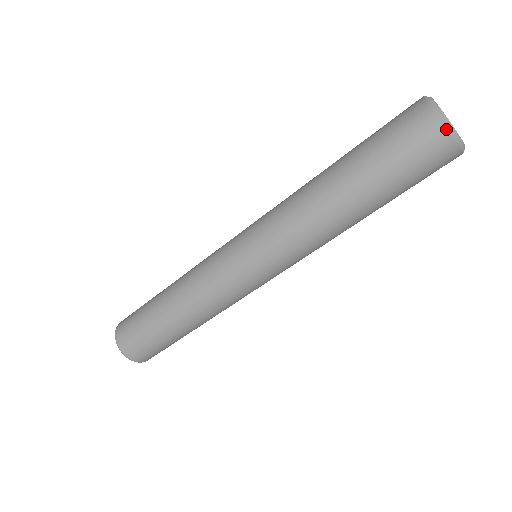
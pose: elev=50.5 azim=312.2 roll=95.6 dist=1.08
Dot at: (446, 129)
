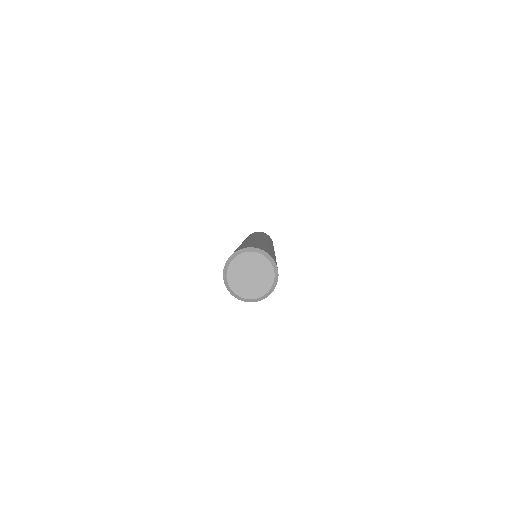
Dot at: occluded
